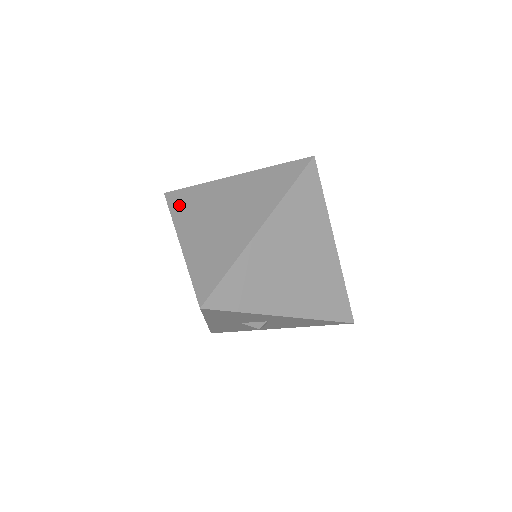
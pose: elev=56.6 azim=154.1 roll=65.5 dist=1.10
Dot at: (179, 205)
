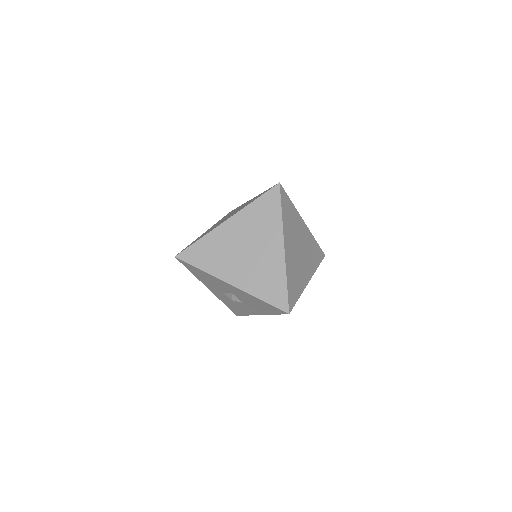
Dot at: occluded
